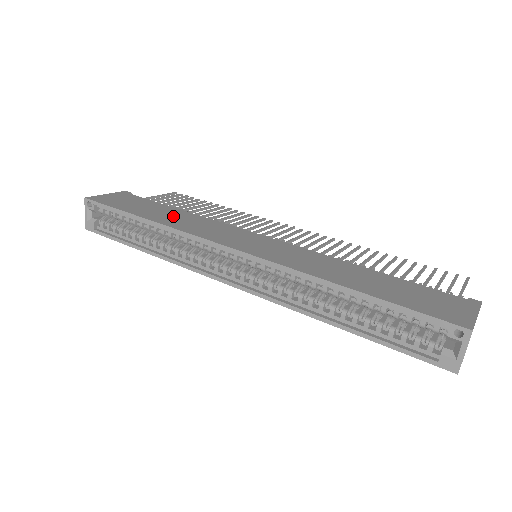
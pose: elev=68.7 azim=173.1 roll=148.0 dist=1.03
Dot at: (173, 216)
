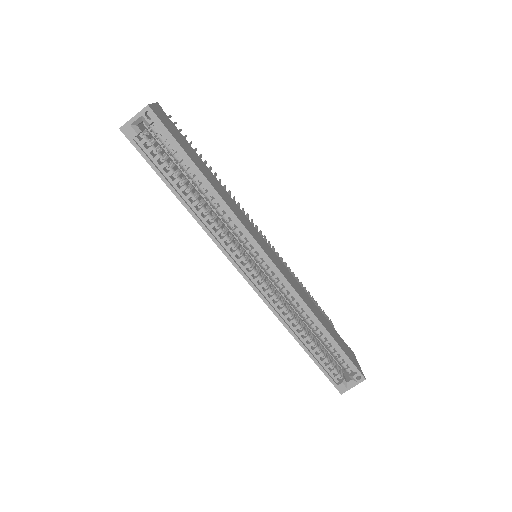
Dot at: (217, 184)
